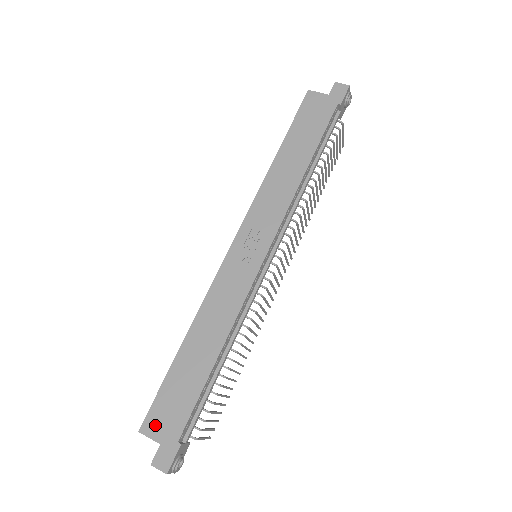
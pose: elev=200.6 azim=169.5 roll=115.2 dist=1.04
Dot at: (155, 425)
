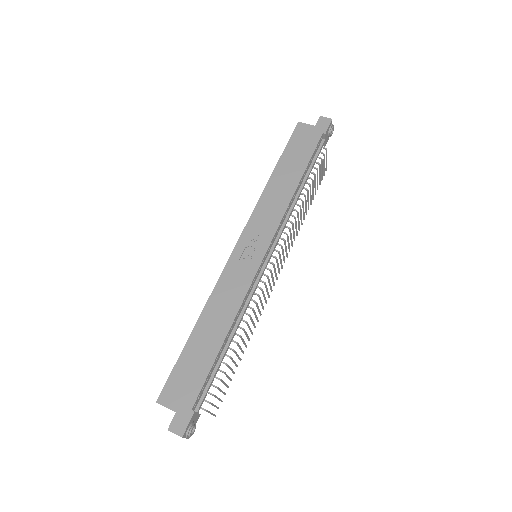
Dot at: (171, 396)
